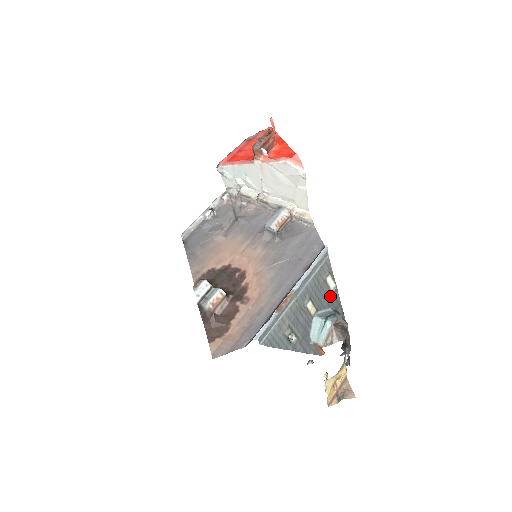
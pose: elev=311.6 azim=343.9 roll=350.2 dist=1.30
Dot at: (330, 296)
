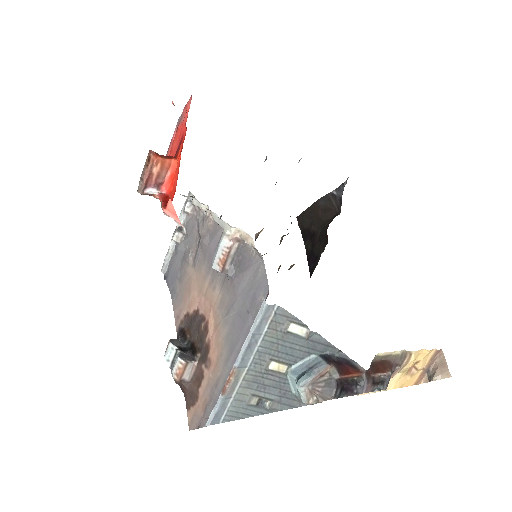
Dot at: (306, 343)
